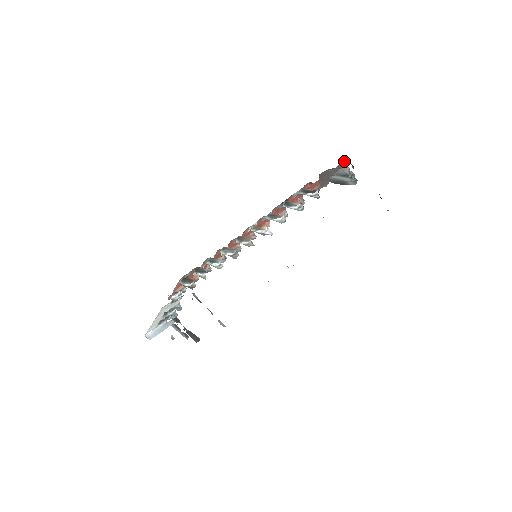
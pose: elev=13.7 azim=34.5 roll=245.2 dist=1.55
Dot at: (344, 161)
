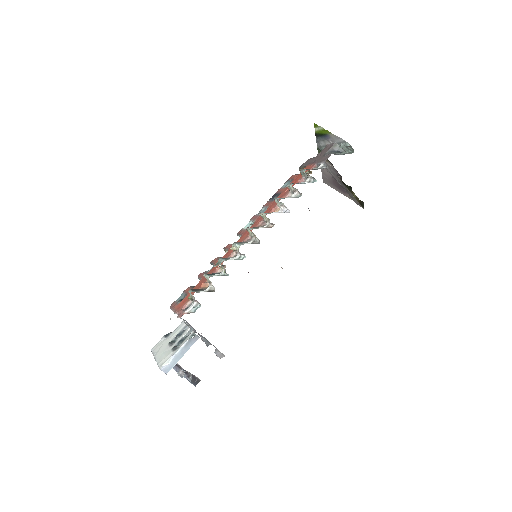
Dot at: (326, 146)
